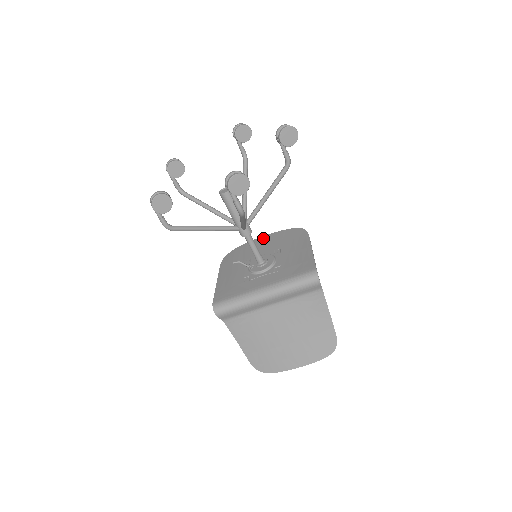
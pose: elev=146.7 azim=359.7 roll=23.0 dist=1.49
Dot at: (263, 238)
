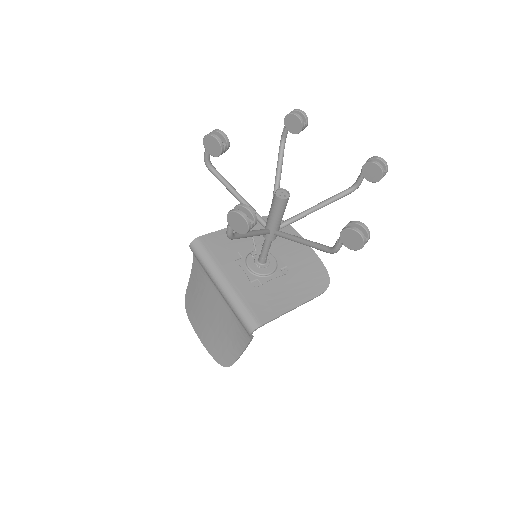
Dot at: (305, 246)
